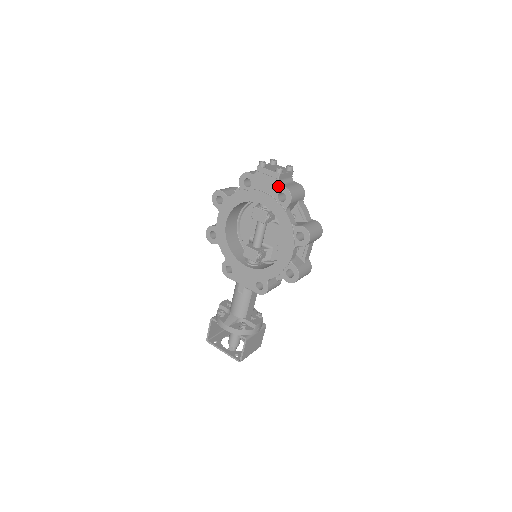
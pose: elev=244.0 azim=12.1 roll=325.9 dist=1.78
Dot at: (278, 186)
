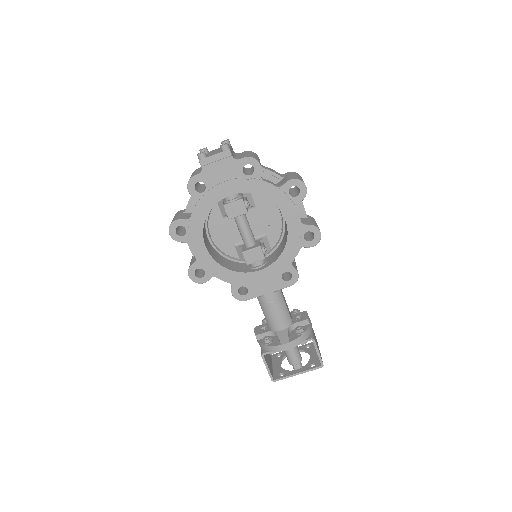
Dot at: (236, 162)
